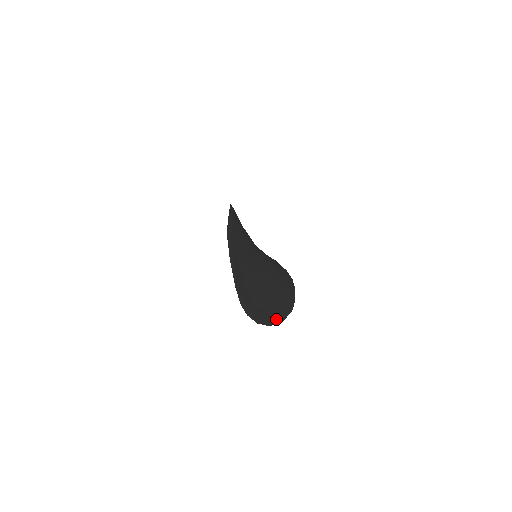
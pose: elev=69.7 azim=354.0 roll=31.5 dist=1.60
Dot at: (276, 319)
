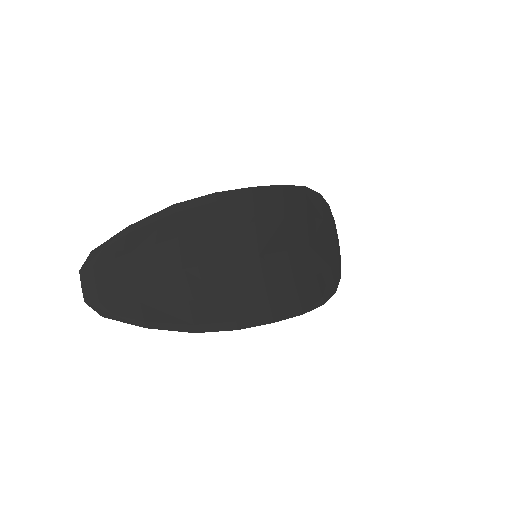
Dot at: (132, 319)
